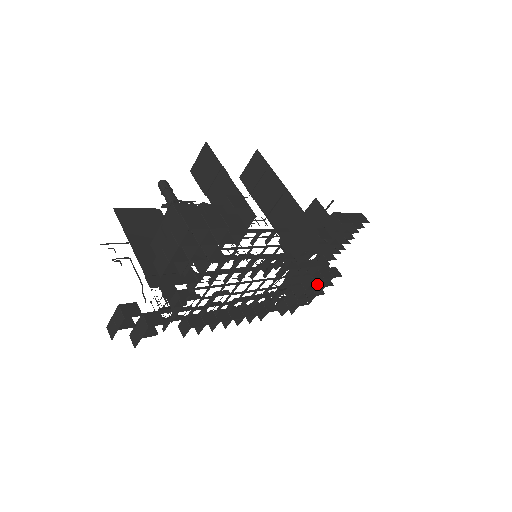
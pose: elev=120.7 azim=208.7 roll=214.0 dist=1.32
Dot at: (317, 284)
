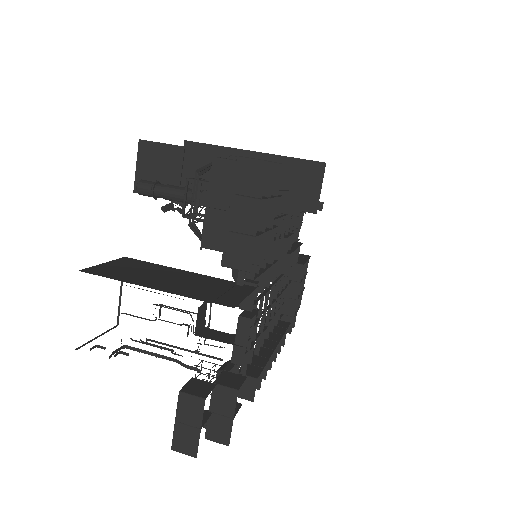
Dot at: (302, 273)
